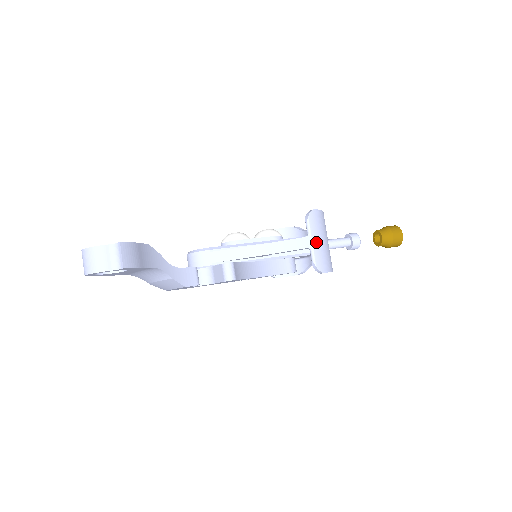
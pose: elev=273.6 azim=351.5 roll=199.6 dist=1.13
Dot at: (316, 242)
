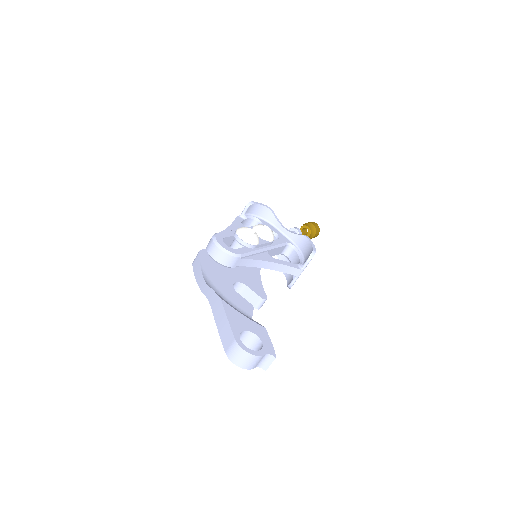
Dot at: occluded
